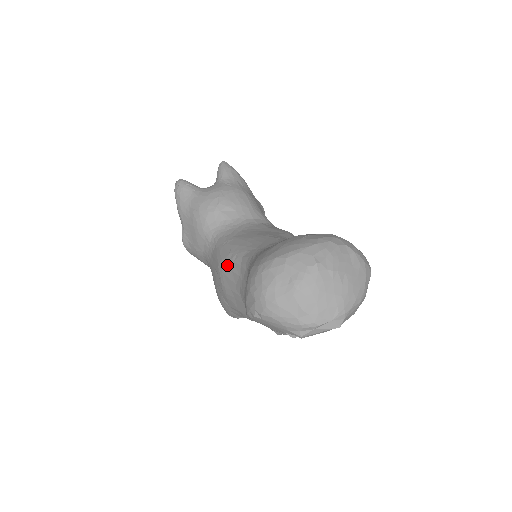
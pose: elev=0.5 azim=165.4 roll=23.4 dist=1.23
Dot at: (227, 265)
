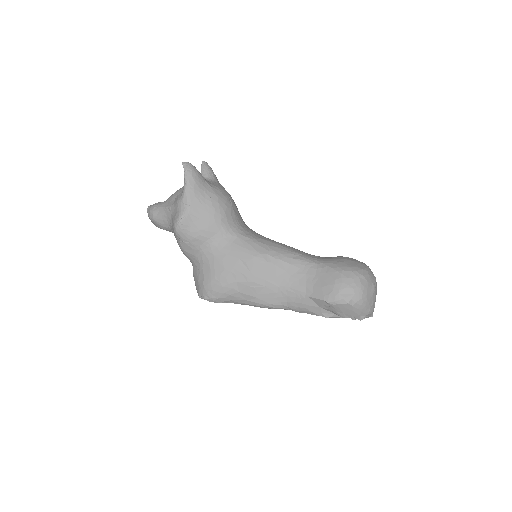
Dot at: (270, 260)
